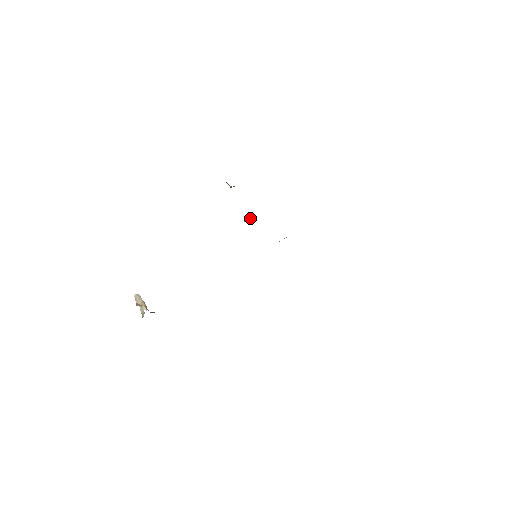
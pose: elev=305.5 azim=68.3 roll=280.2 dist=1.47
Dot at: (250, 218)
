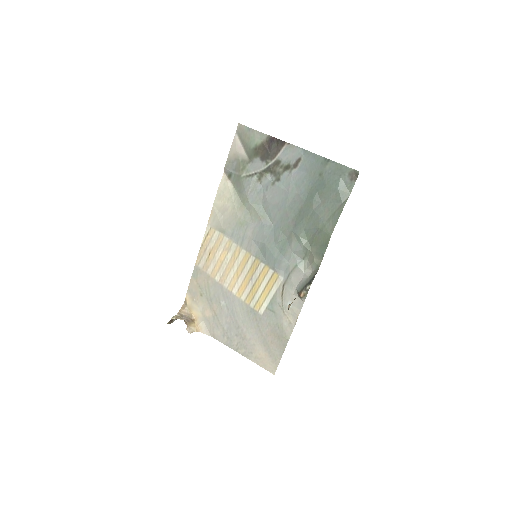
Dot at: occluded
